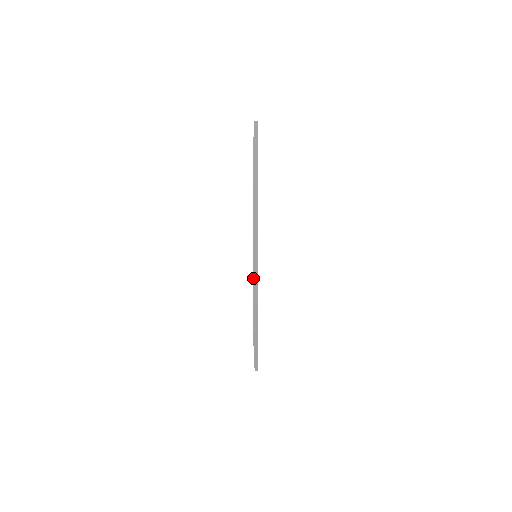
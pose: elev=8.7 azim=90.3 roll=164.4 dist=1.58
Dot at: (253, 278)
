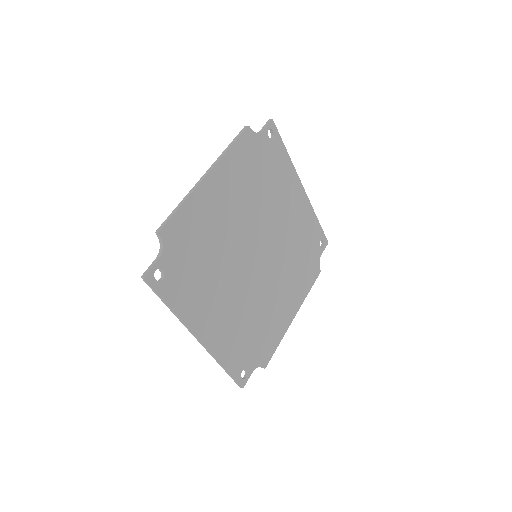
Dot at: (158, 229)
